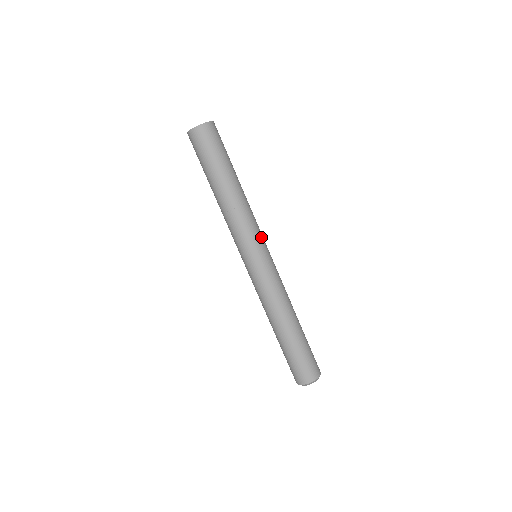
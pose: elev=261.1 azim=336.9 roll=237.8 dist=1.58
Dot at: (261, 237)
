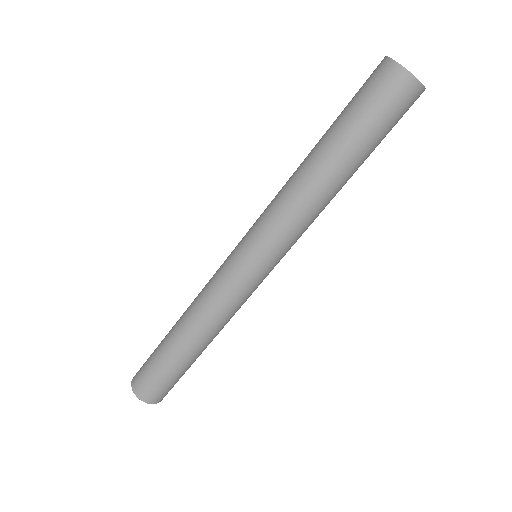
Dot at: (275, 249)
